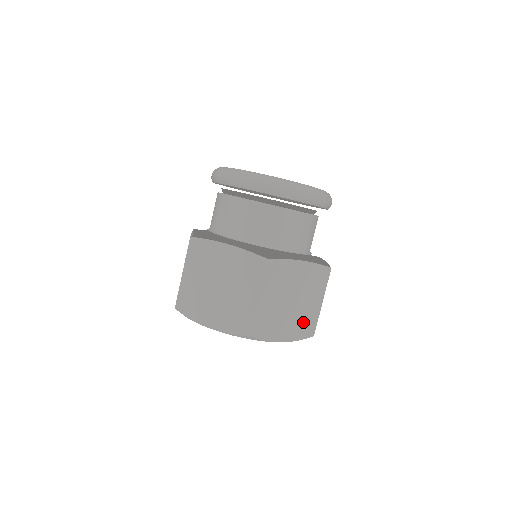
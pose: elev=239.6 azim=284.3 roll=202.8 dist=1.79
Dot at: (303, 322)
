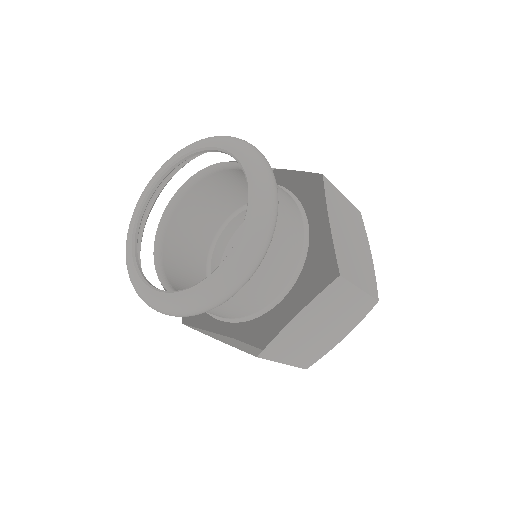
Dot at: (353, 314)
